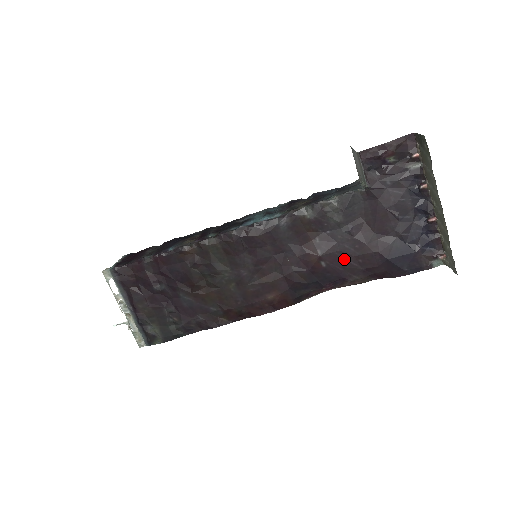
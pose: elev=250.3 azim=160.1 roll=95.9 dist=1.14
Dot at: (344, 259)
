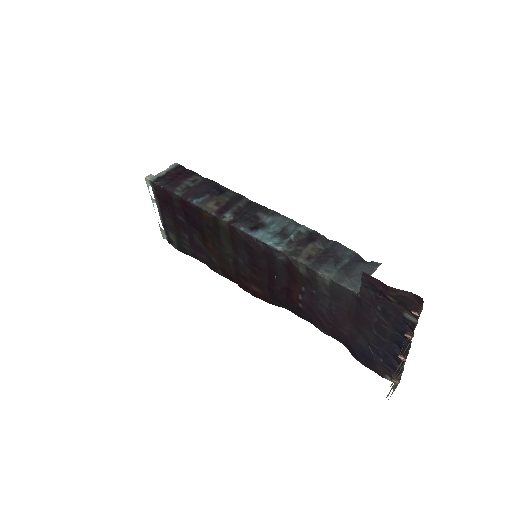
Dot at: (319, 315)
